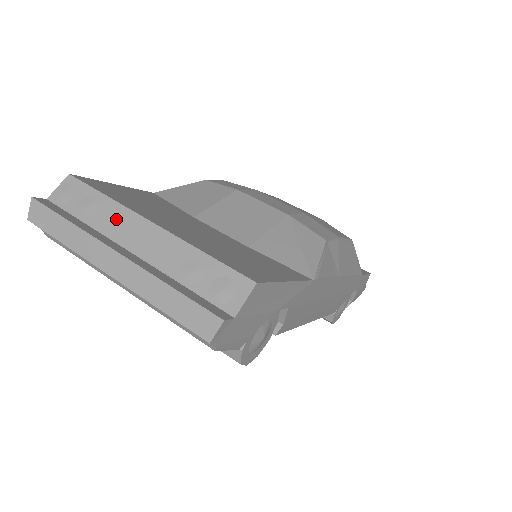
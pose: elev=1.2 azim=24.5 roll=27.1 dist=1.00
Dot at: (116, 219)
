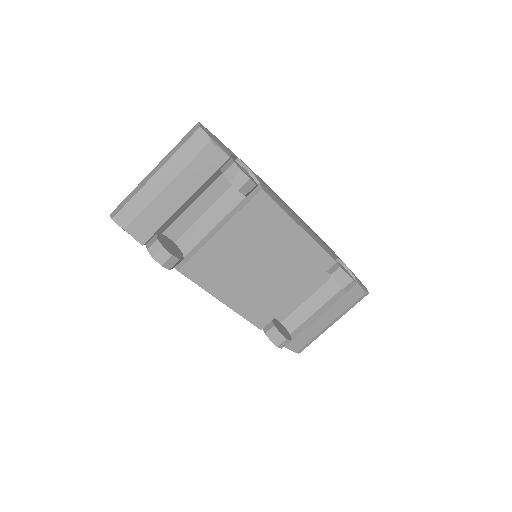
Dot at: occluded
